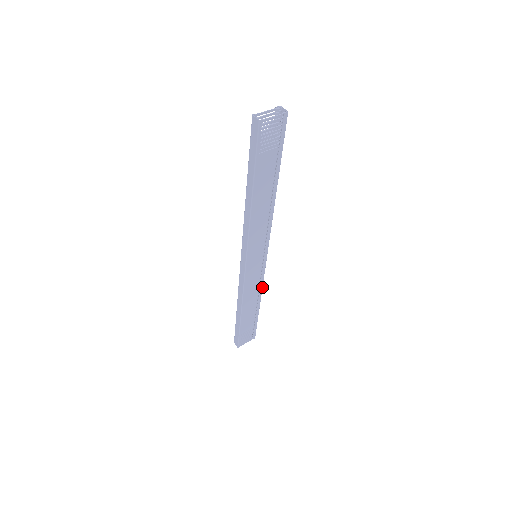
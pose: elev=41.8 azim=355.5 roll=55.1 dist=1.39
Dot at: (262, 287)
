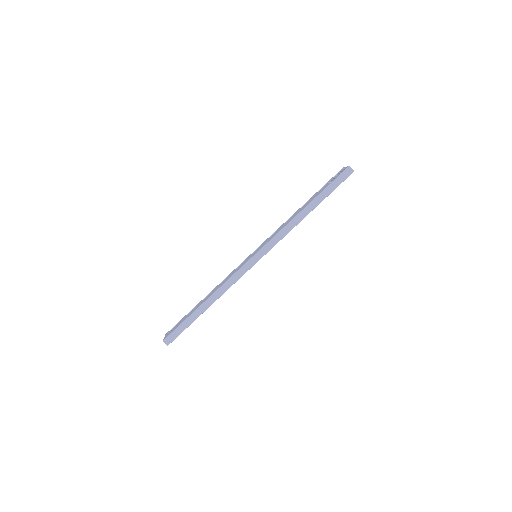
Dot at: occluded
